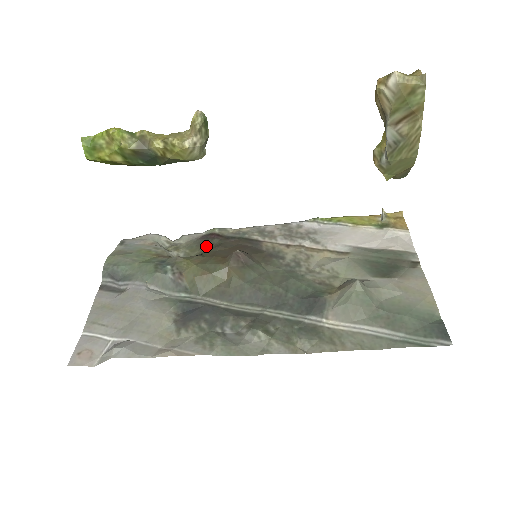
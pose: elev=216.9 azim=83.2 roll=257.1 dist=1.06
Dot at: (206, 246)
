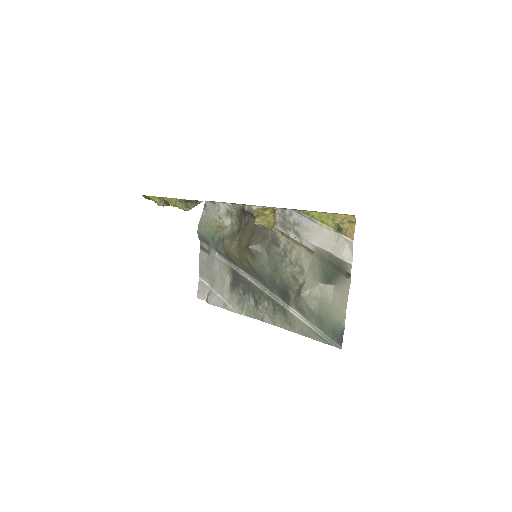
Dot at: (241, 223)
